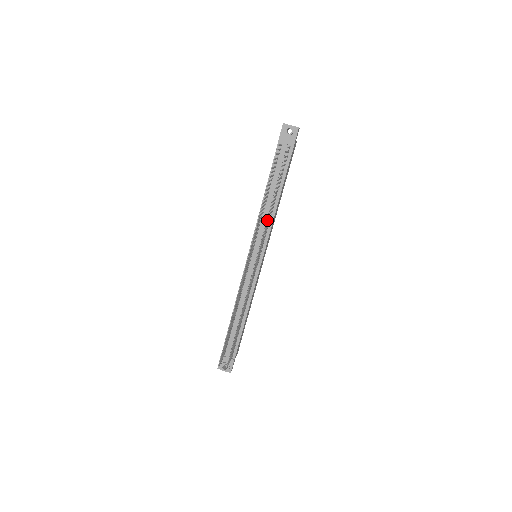
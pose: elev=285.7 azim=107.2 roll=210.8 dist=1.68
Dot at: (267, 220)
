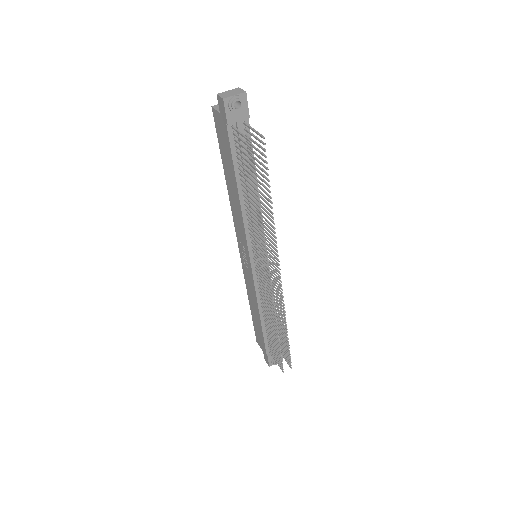
Dot at: occluded
